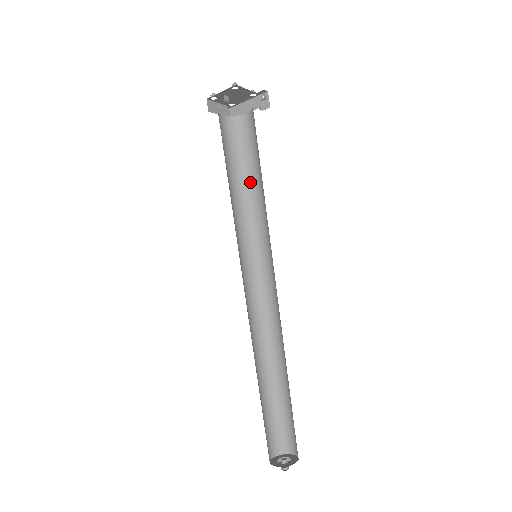
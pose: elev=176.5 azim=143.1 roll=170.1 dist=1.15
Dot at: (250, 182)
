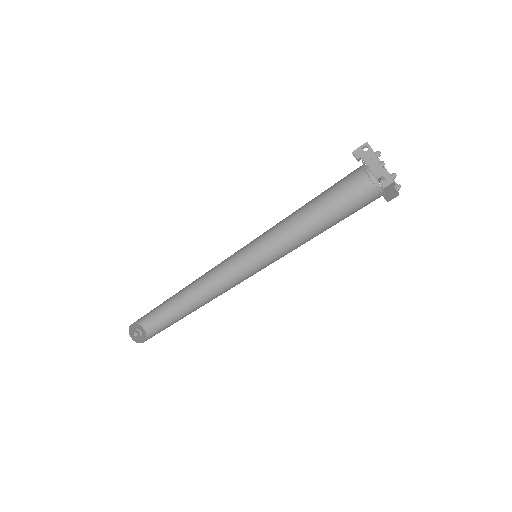
Dot at: (310, 208)
